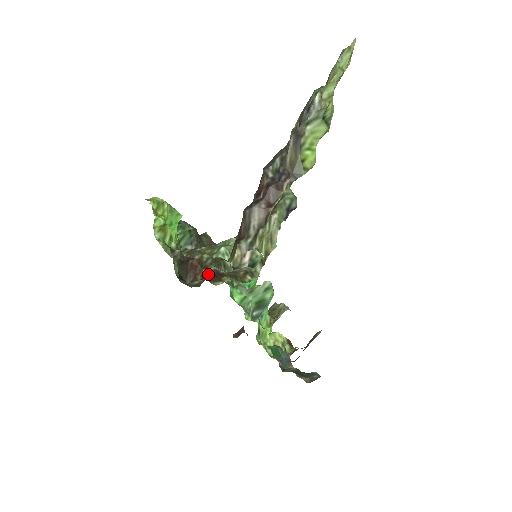
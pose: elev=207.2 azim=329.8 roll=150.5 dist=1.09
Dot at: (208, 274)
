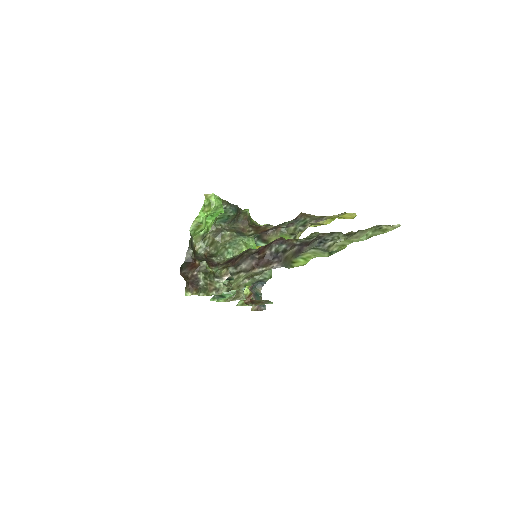
Dot at: (194, 278)
